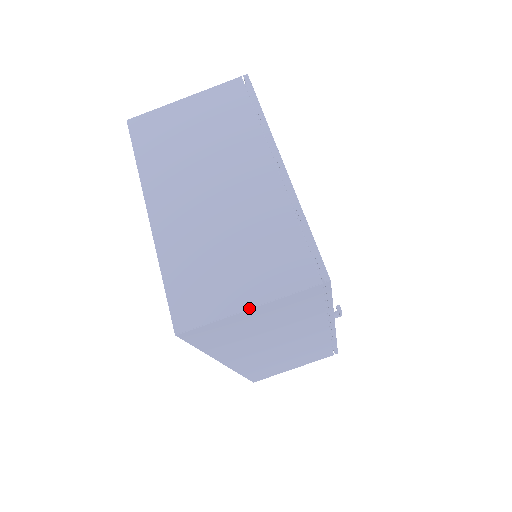
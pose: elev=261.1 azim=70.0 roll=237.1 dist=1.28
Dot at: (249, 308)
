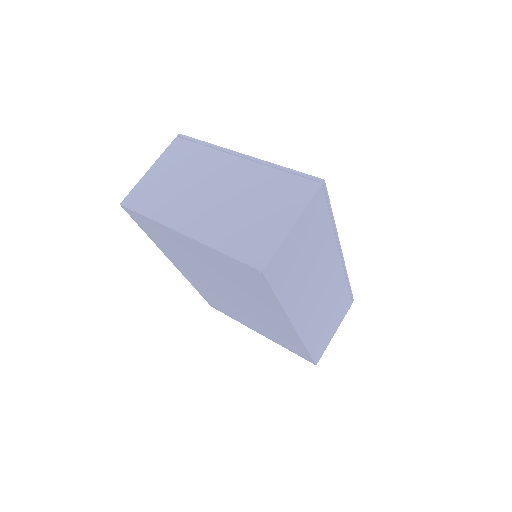
Dot at: (293, 225)
